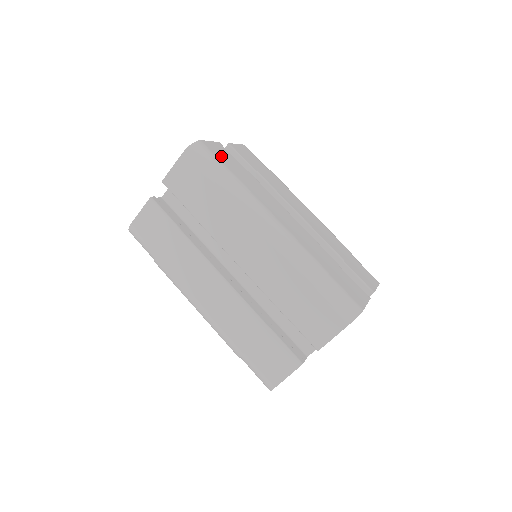
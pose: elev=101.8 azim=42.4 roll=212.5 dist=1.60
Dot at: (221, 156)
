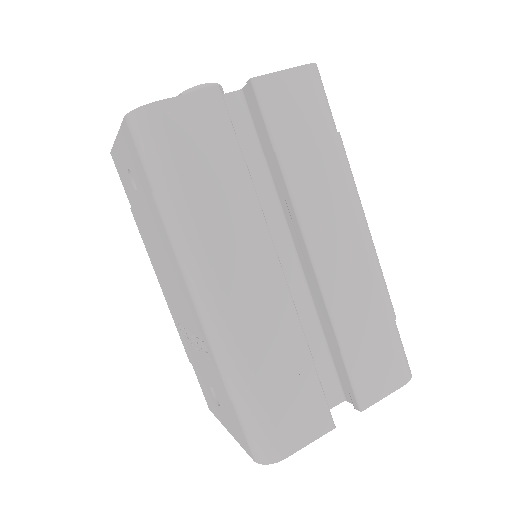
Dot at: occluded
